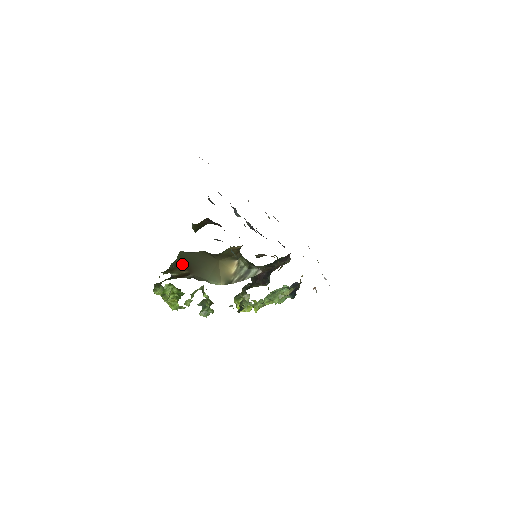
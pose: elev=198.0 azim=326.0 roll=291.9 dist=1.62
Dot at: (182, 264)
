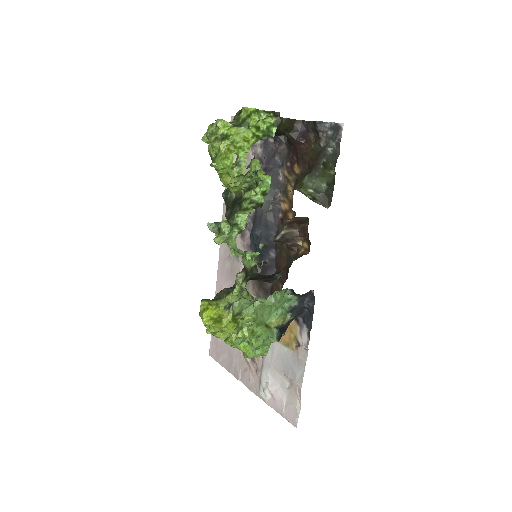
Dot at: occluded
